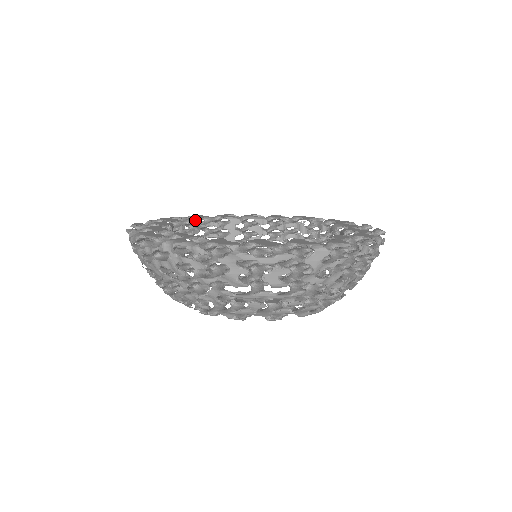
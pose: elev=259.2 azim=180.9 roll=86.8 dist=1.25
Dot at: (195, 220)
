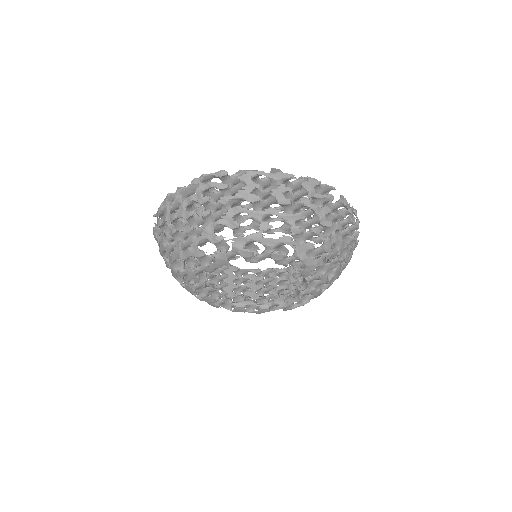
Dot at: occluded
